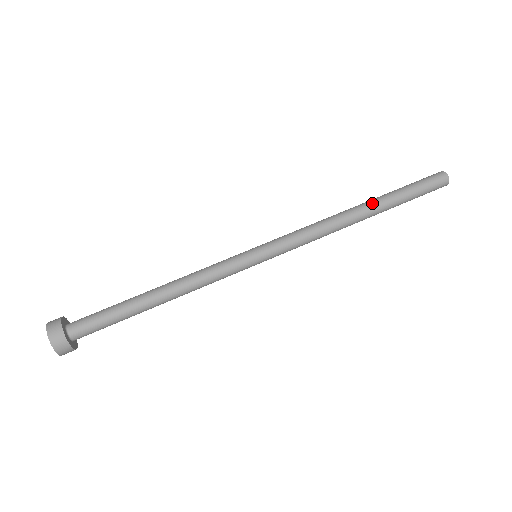
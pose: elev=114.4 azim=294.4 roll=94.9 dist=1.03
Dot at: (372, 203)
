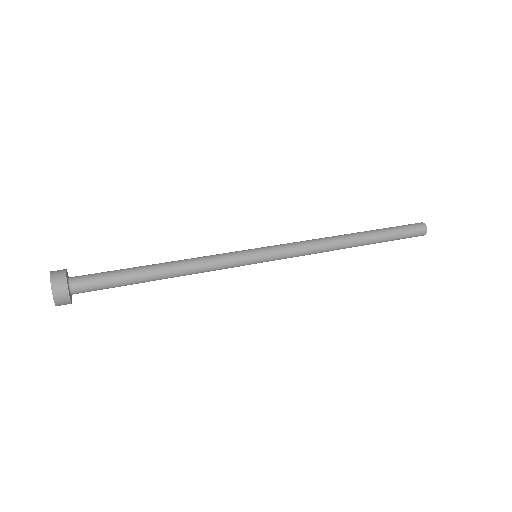
Dot at: (362, 233)
